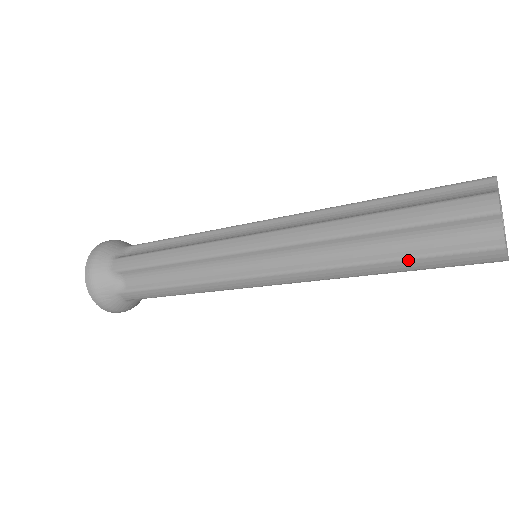
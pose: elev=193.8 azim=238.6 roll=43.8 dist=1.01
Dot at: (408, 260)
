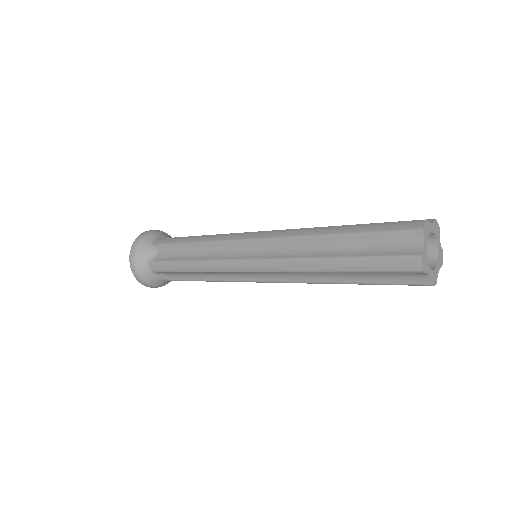
Dot at: (354, 259)
